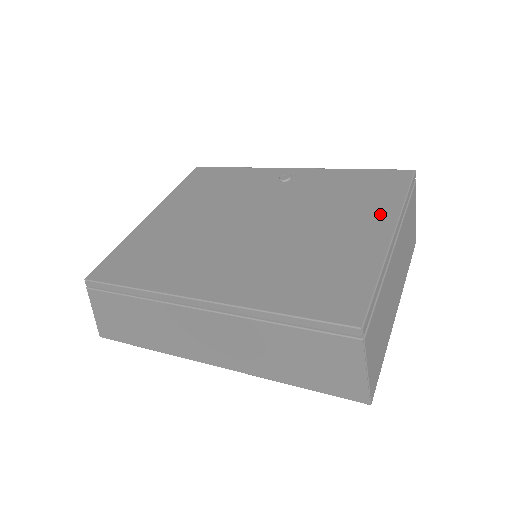
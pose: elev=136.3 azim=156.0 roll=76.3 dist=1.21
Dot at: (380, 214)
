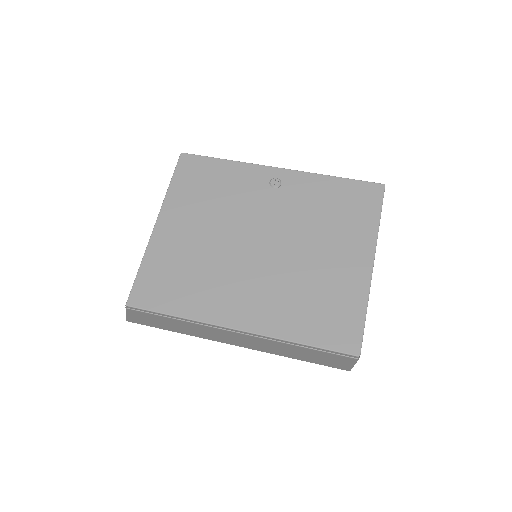
Dot at: (362, 240)
